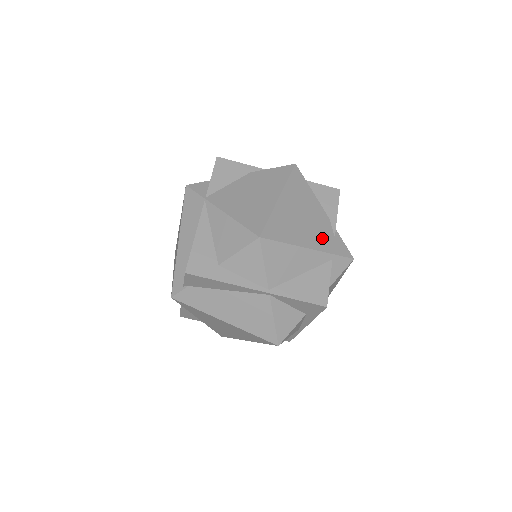
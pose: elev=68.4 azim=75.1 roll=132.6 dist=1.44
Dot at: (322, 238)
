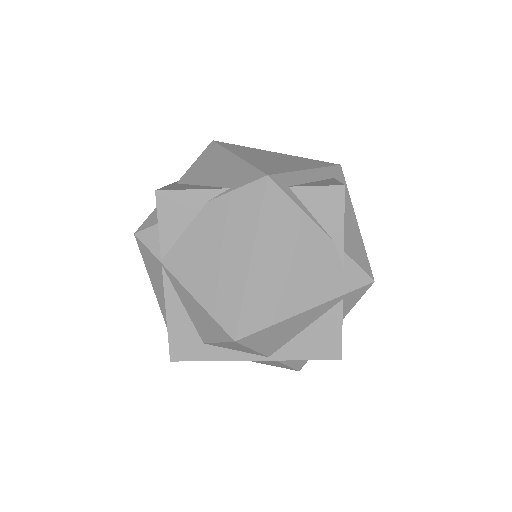
Dot at: (324, 281)
